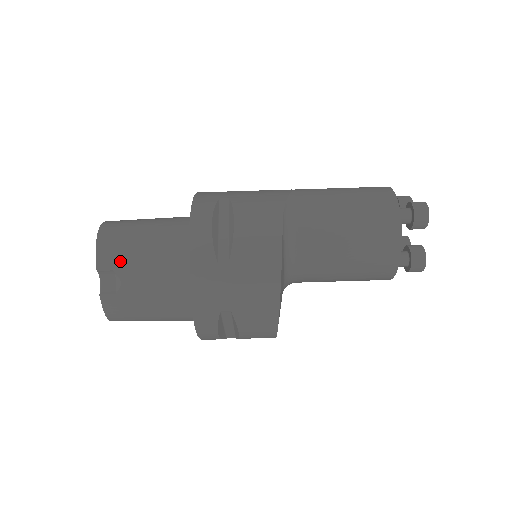
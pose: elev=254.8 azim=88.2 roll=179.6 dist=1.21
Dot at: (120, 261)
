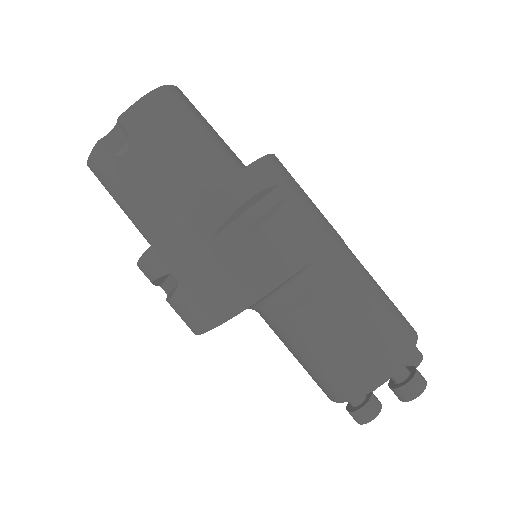
Dot at: (144, 135)
